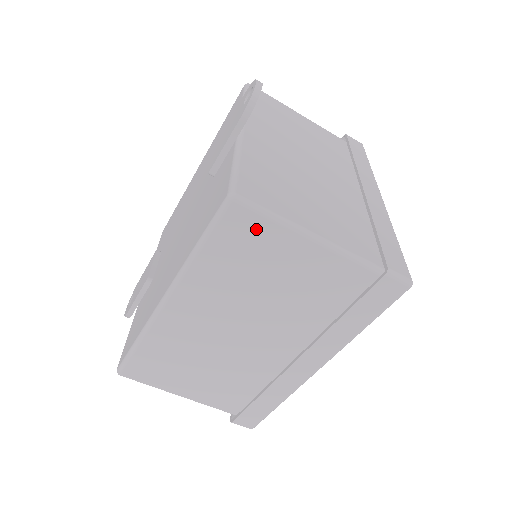
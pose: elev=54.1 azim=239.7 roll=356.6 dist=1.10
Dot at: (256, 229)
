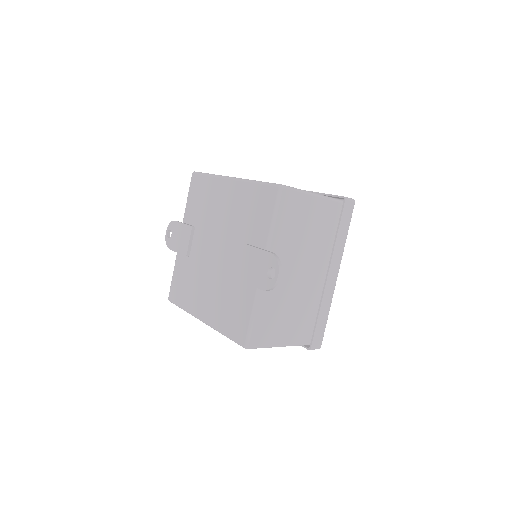
Dot at: occluded
